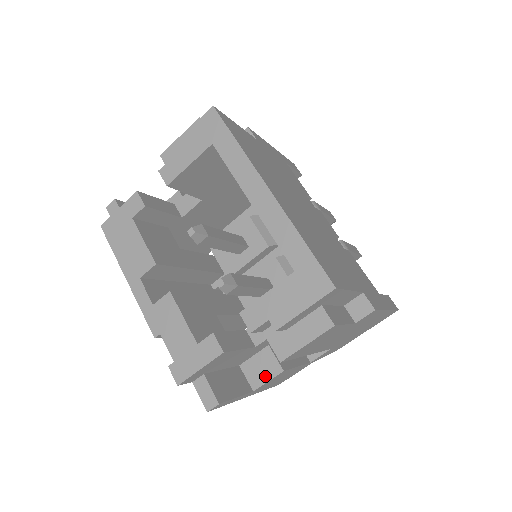
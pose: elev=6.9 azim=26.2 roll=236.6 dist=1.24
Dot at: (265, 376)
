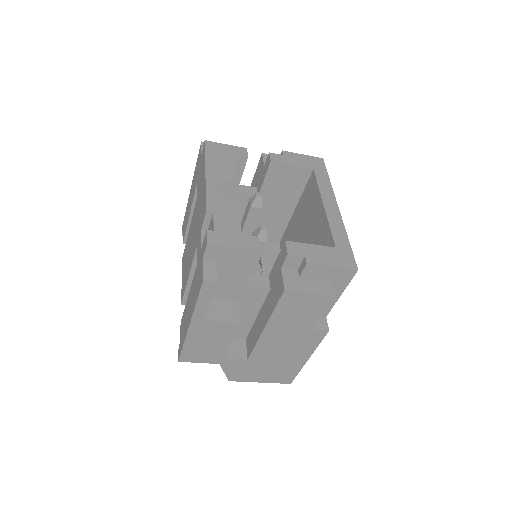
Dot at: (222, 317)
